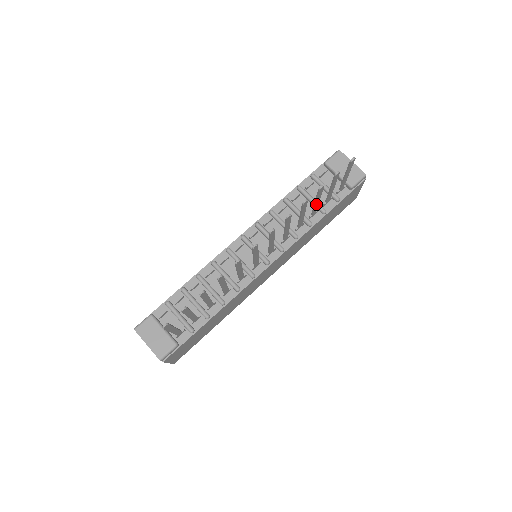
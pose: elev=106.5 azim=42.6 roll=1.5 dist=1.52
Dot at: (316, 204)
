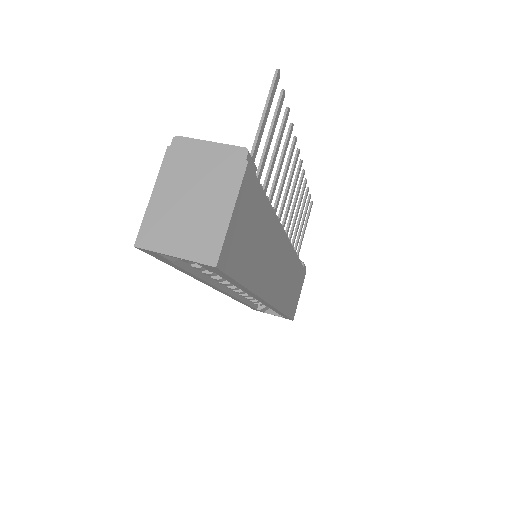
Dot at: (298, 224)
